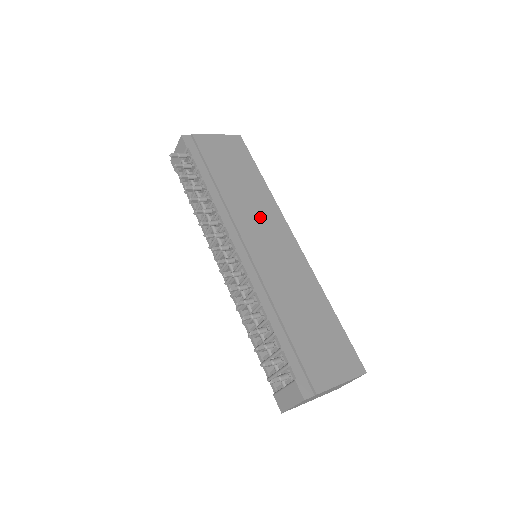
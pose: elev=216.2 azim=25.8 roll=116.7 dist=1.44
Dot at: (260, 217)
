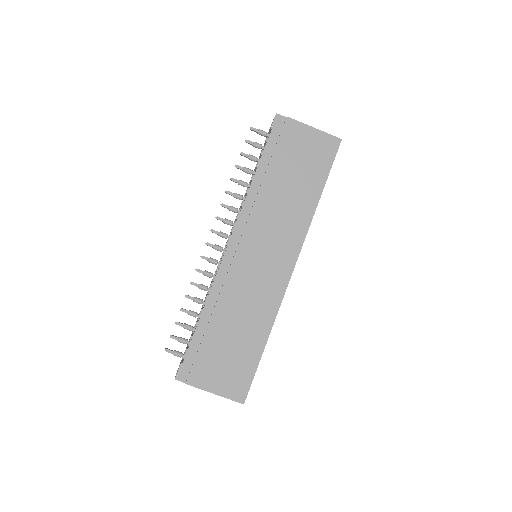
Dot at: (278, 230)
